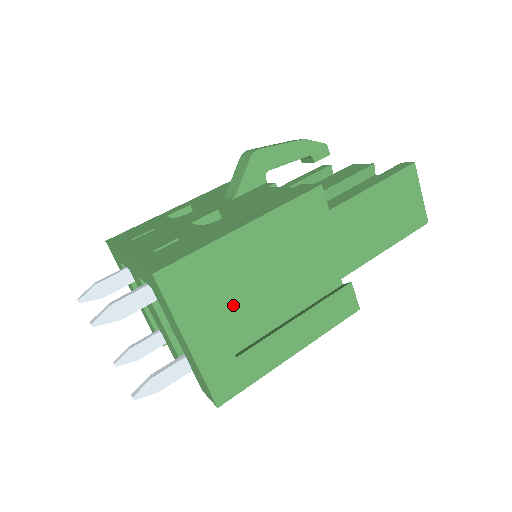
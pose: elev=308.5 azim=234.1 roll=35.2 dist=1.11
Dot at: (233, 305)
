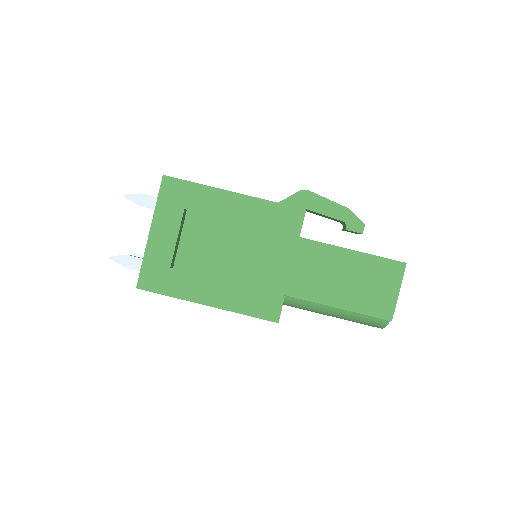
Dot at: (197, 241)
